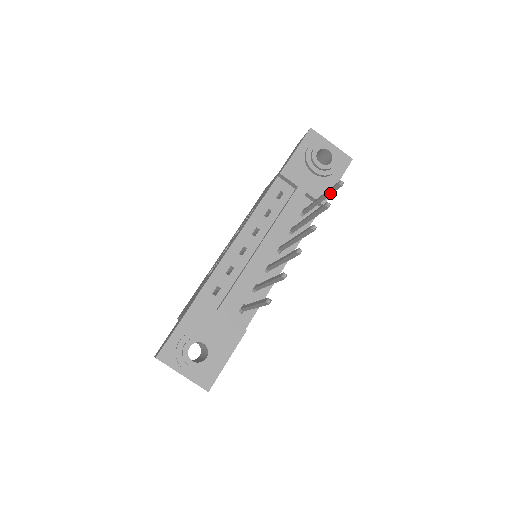
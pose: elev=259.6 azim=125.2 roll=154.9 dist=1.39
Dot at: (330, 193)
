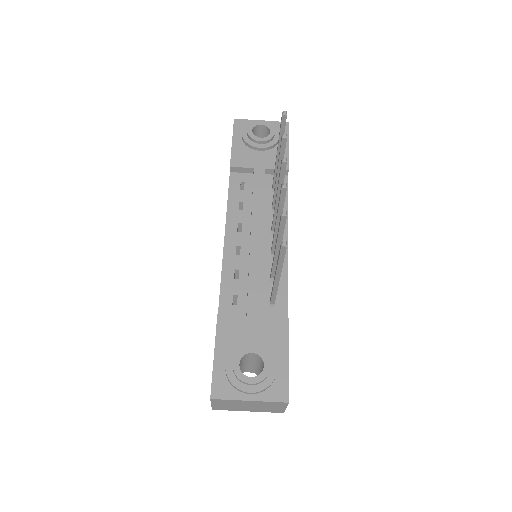
Dot at: occluded
